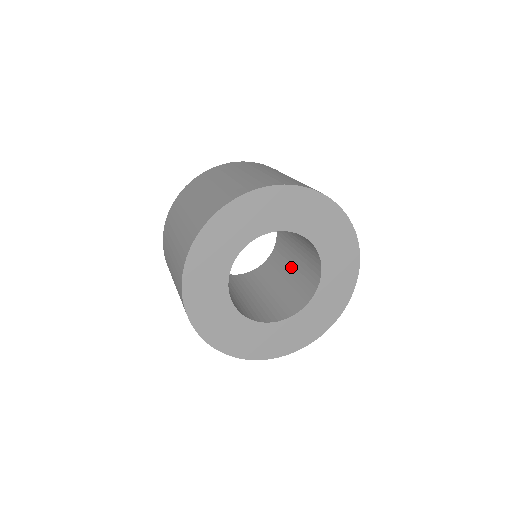
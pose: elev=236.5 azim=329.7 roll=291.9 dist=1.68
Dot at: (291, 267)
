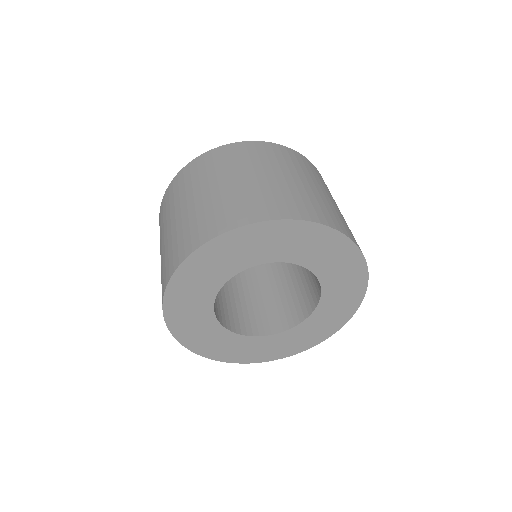
Dot at: occluded
